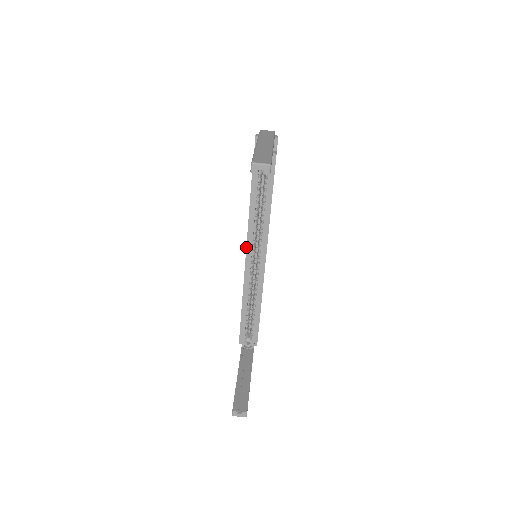
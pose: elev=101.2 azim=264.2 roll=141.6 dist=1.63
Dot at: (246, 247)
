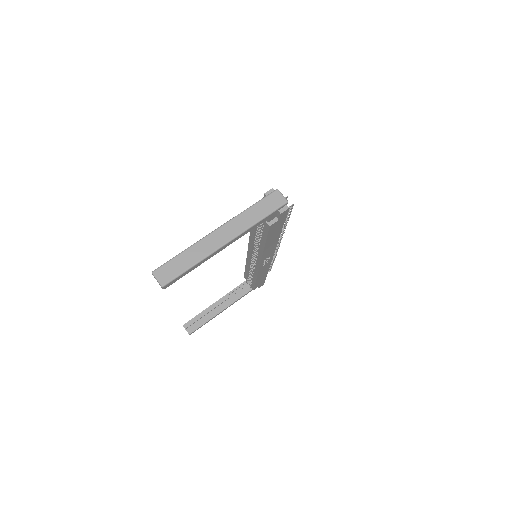
Dot at: (248, 246)
